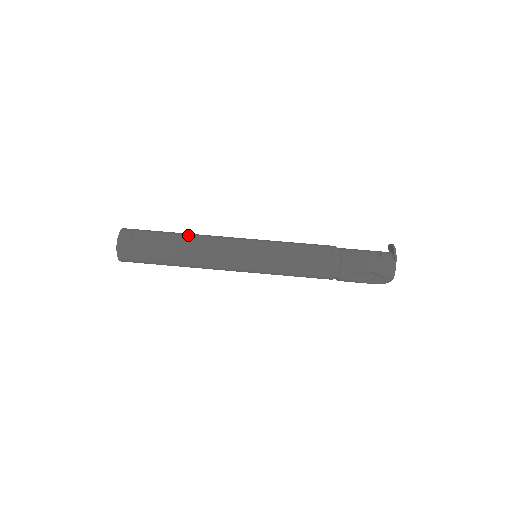
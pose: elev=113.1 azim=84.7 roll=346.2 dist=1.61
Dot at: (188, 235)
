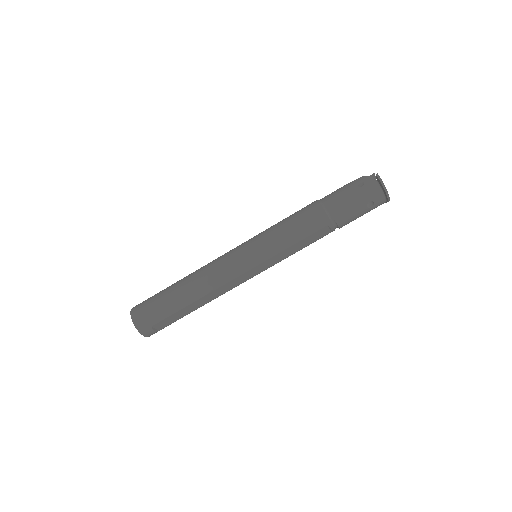
Dot at: (198, 300)
